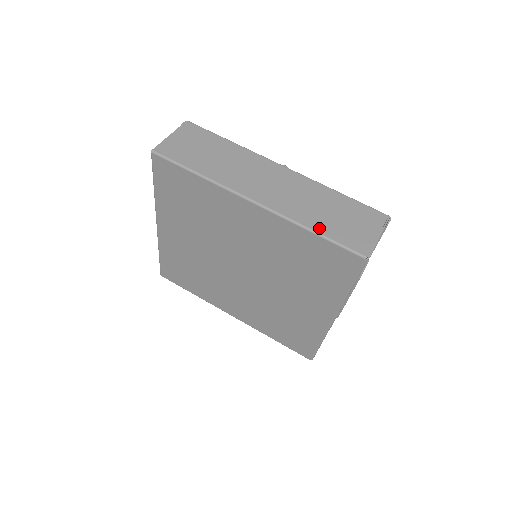
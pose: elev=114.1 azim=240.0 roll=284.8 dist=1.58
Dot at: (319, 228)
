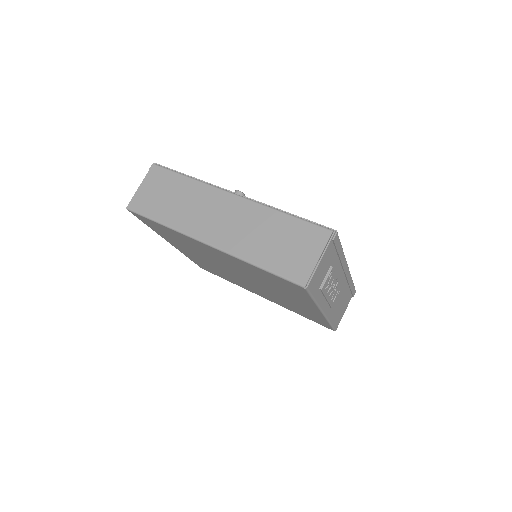
Dot at: (262, 262)
